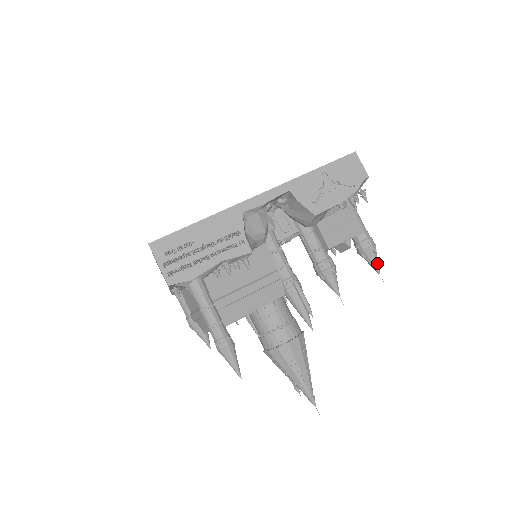
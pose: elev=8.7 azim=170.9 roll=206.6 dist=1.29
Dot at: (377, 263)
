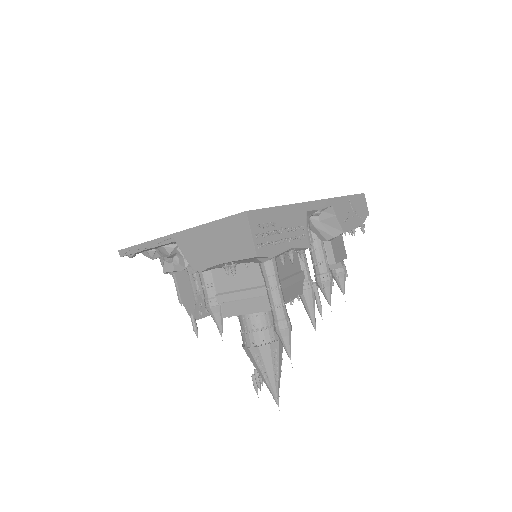
Dot at: occluded
